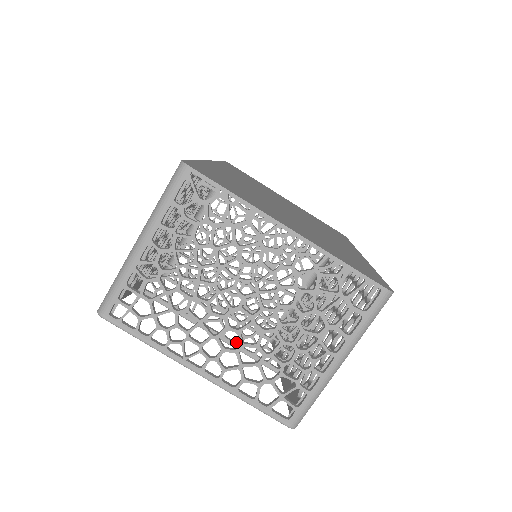
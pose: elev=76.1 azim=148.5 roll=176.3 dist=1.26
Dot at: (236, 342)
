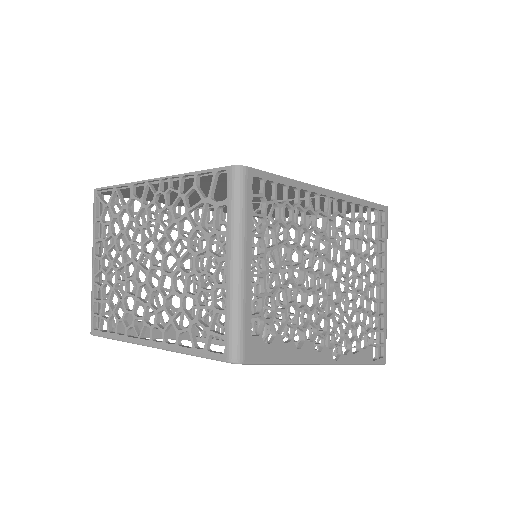
Dot at: occluded
